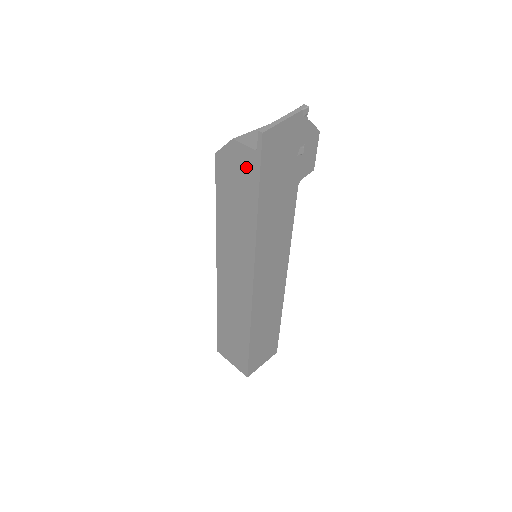
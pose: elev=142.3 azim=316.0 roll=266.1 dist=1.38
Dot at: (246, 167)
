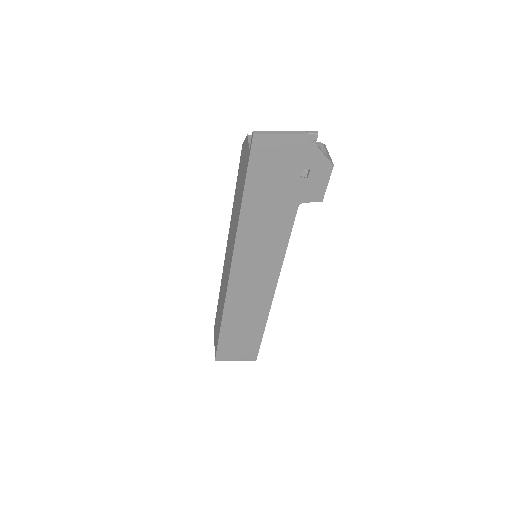
Dot at: (245, 162)
